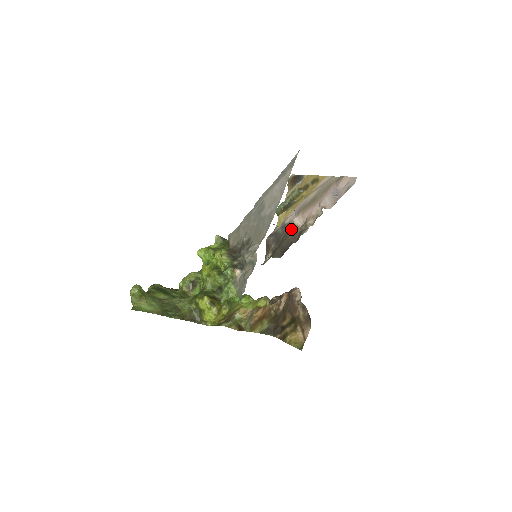
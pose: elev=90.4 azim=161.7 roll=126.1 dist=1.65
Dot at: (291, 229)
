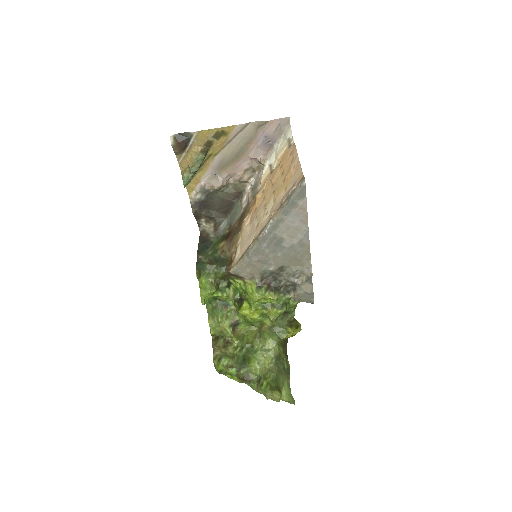
Dot at: (221, 191)
